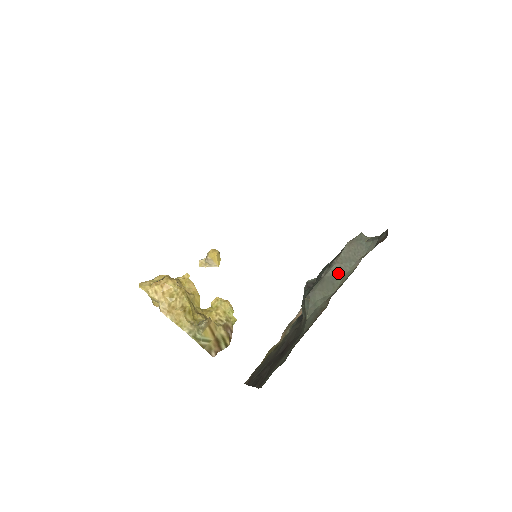
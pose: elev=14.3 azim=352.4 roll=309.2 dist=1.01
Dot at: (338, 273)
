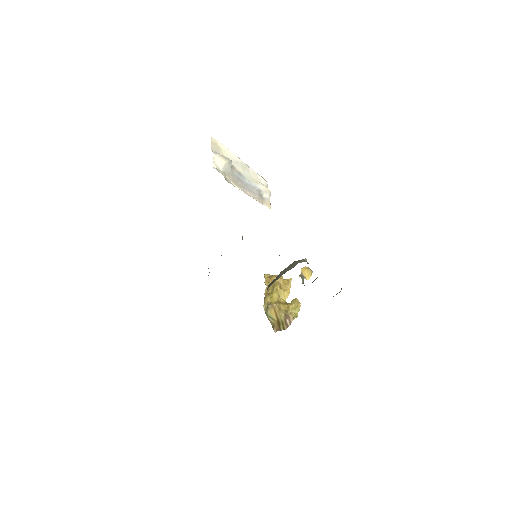
Dot at: (278, 277)
